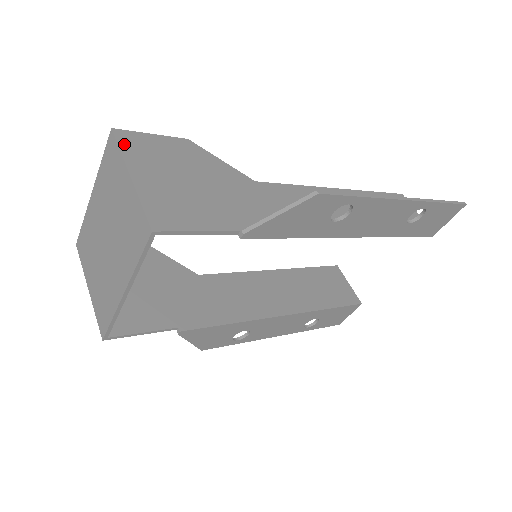
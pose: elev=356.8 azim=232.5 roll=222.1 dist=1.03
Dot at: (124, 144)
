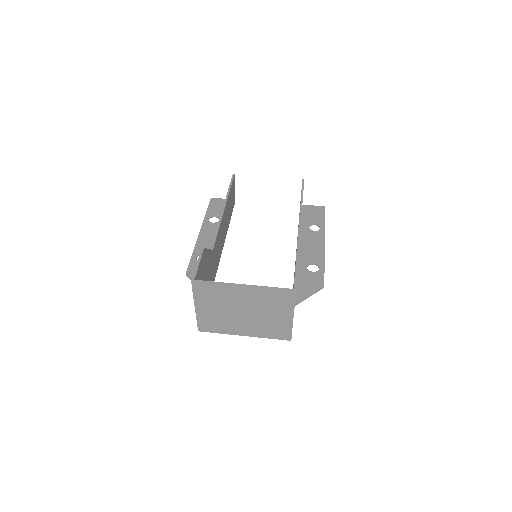
Dot at: occluded
